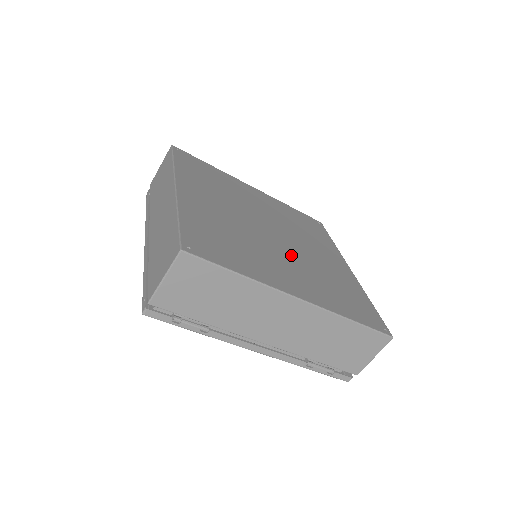
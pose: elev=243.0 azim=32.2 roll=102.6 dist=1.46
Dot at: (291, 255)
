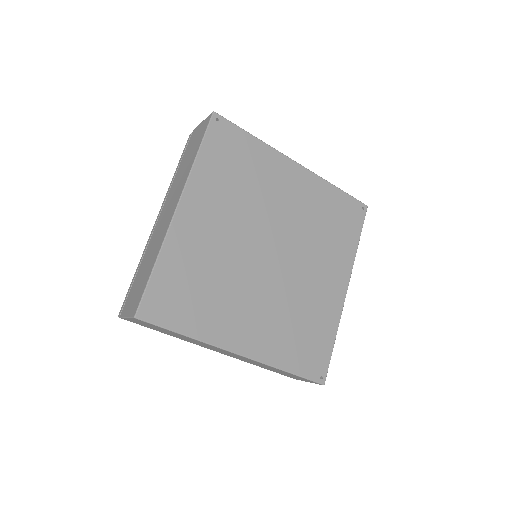
Dot at: (300, 254)
